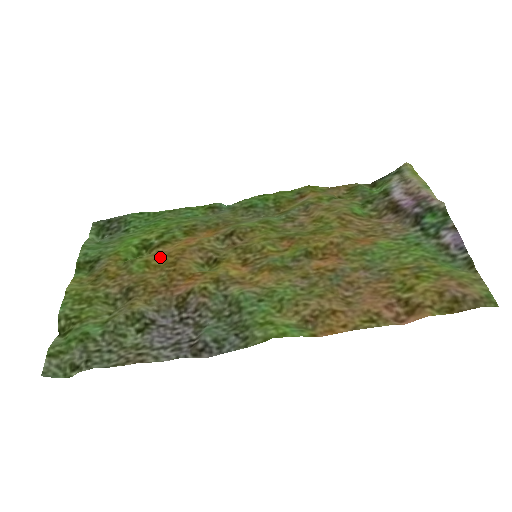
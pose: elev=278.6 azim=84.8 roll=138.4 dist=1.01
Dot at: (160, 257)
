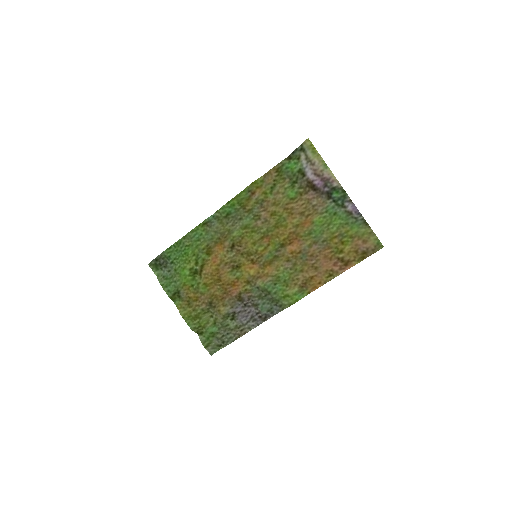
Dot at: (209, 278)
